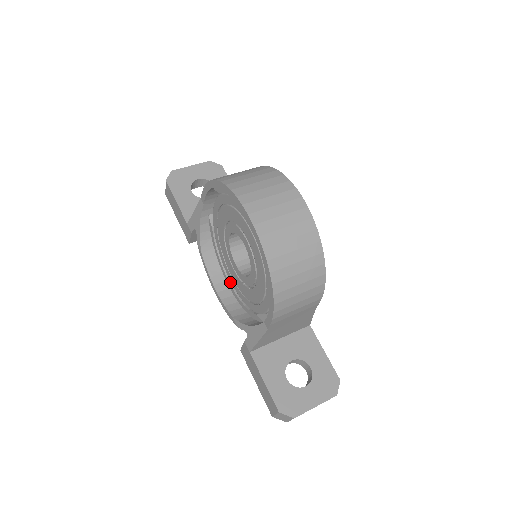
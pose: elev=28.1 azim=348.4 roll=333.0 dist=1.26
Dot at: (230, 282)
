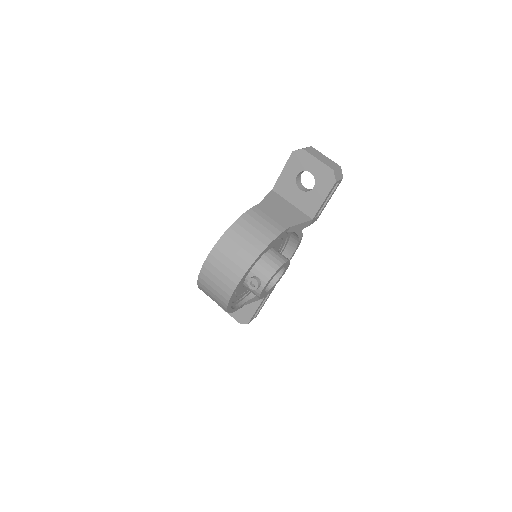
Dot at: occluded
